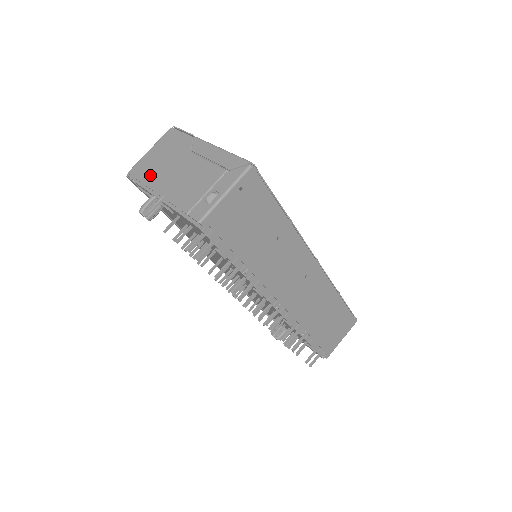
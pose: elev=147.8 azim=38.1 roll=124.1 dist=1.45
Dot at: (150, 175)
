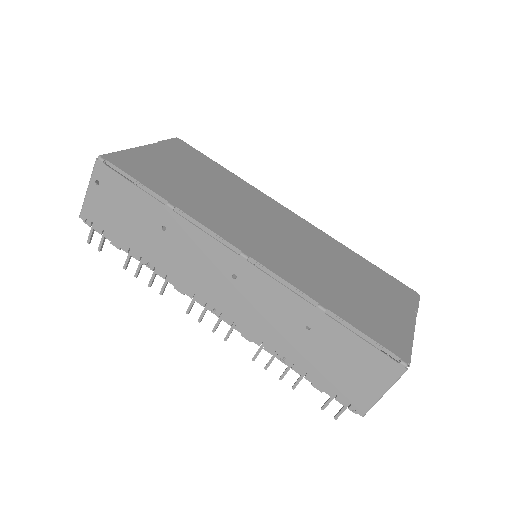
Dot at: occluded
